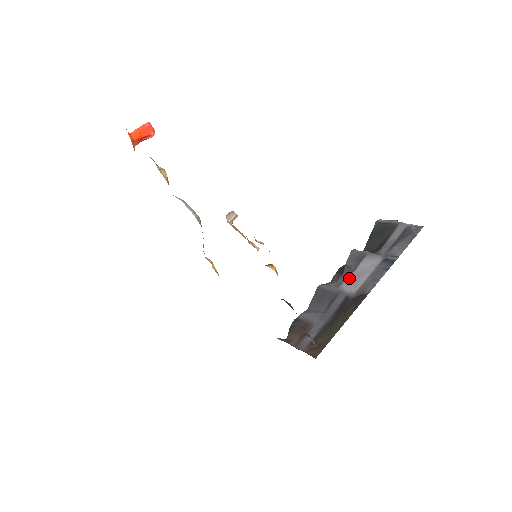
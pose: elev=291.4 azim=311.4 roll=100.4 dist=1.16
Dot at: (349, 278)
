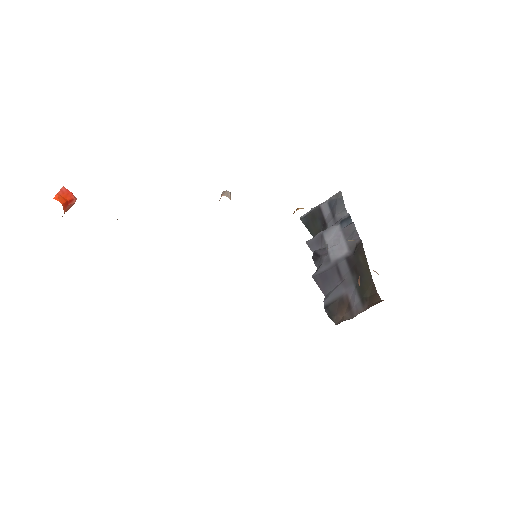
Dot at: (330, 252)
